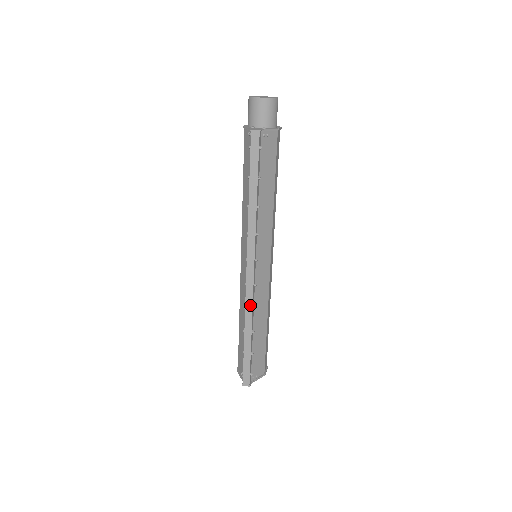
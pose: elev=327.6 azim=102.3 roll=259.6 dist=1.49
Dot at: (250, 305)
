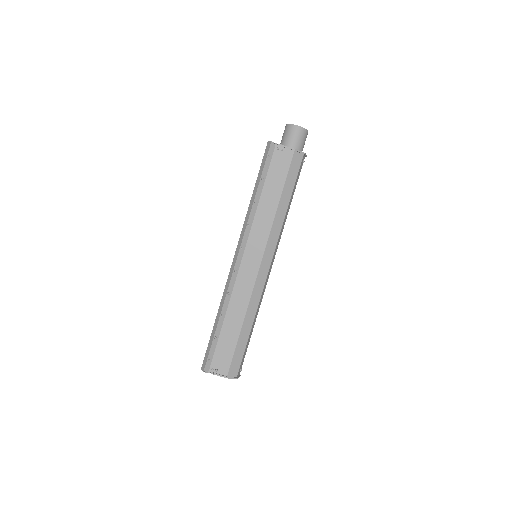
Dot at: (227, 288)
